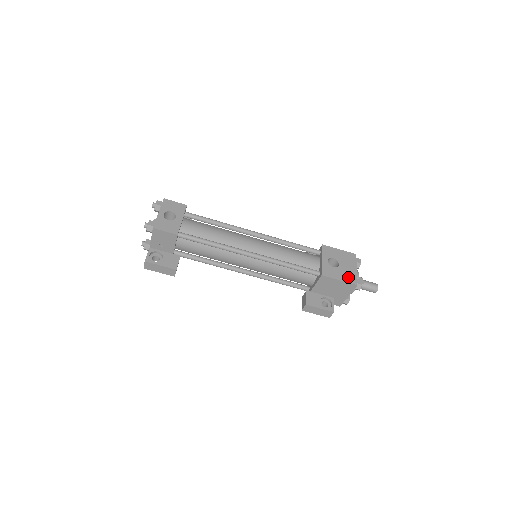
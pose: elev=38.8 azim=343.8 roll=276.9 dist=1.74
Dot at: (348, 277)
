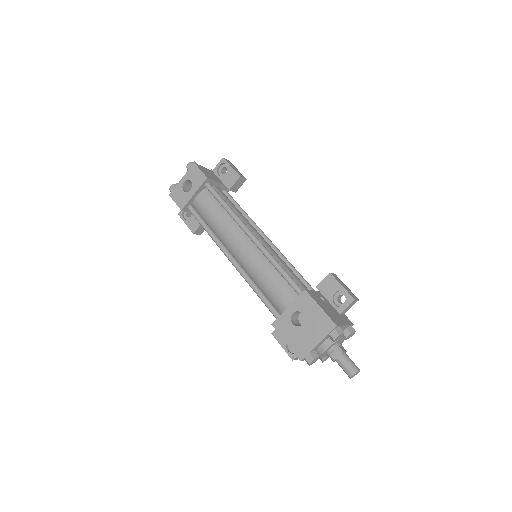
Dot at: (298, 345)
